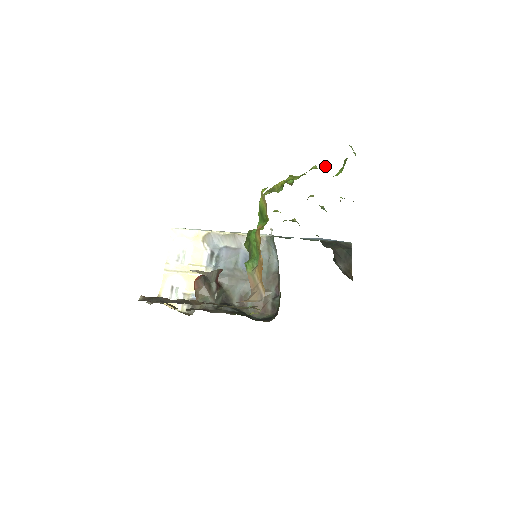
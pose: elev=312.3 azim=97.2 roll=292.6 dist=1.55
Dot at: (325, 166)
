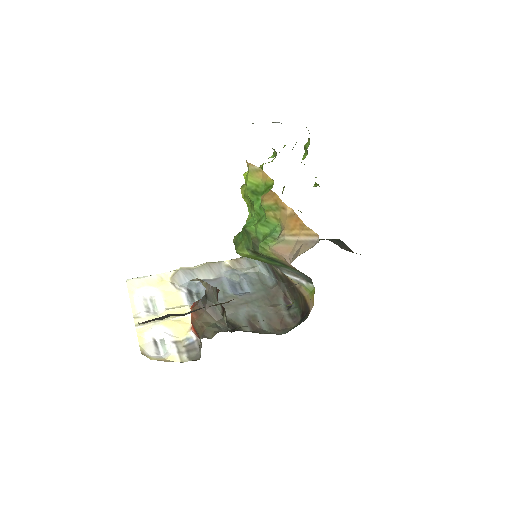
Dot at: occluded
